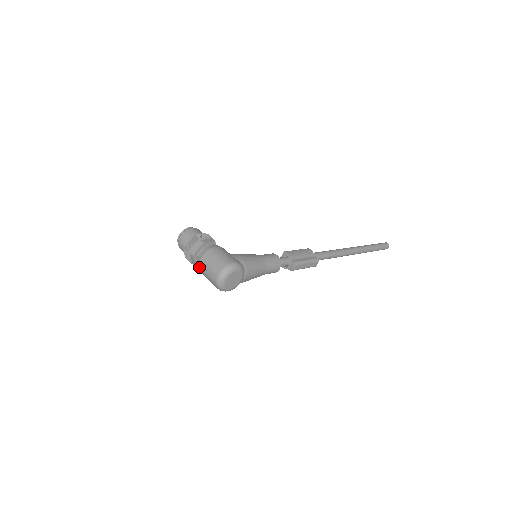
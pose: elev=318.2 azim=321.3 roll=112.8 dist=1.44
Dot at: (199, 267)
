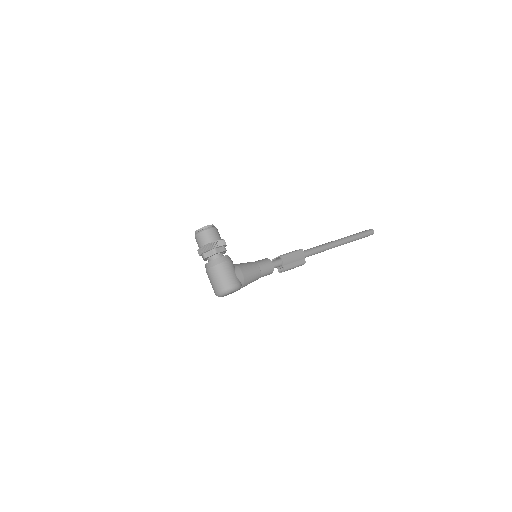
Dot at: (206, 271)
